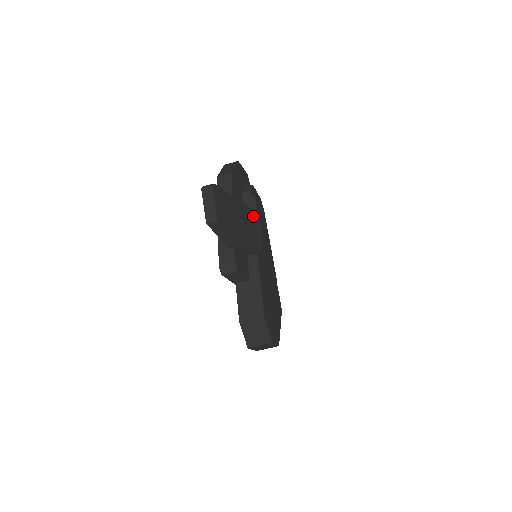
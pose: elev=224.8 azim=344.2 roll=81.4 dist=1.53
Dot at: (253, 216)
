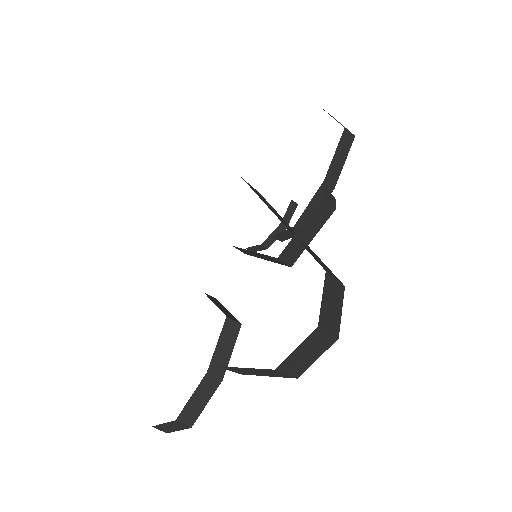
Dot at: occluded
